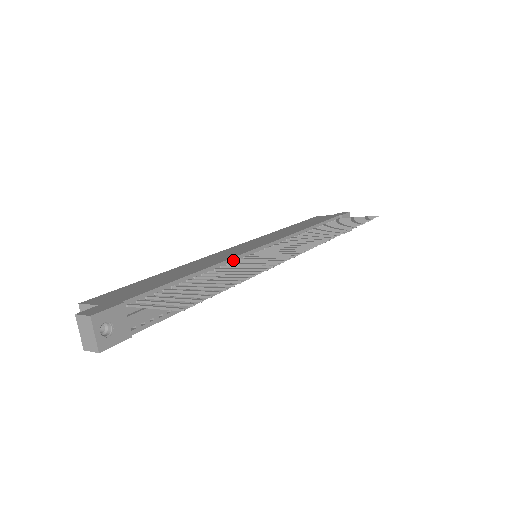
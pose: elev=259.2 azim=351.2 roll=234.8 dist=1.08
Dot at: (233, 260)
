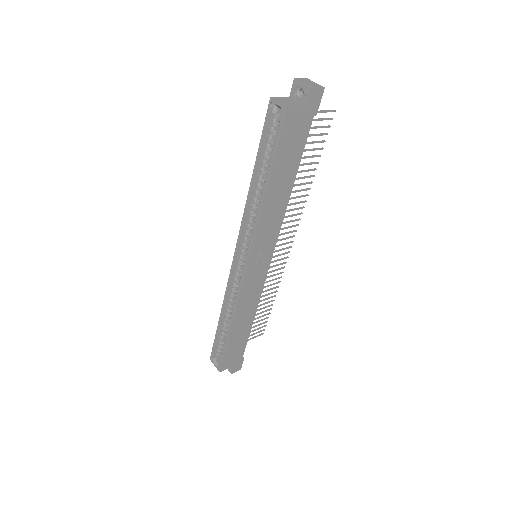
Dot at: occluded
